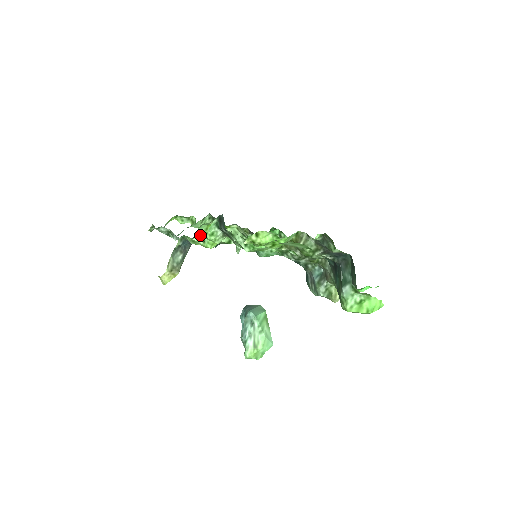
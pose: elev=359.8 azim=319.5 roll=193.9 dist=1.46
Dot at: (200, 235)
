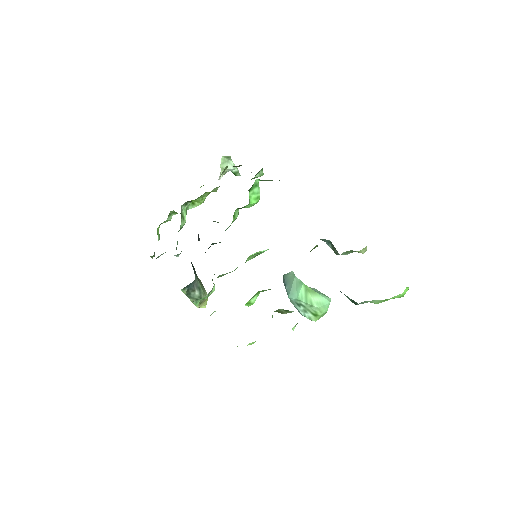
Dot at: occluded
